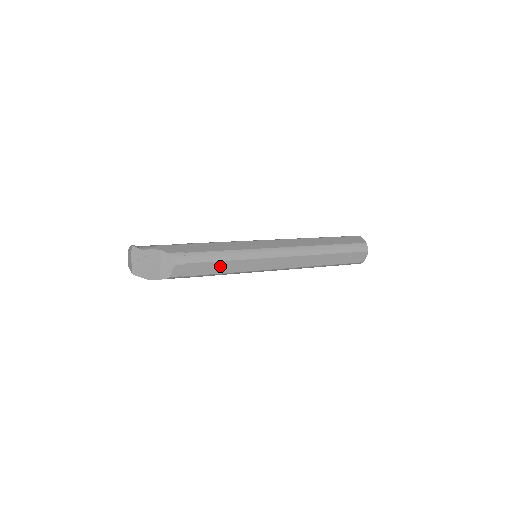
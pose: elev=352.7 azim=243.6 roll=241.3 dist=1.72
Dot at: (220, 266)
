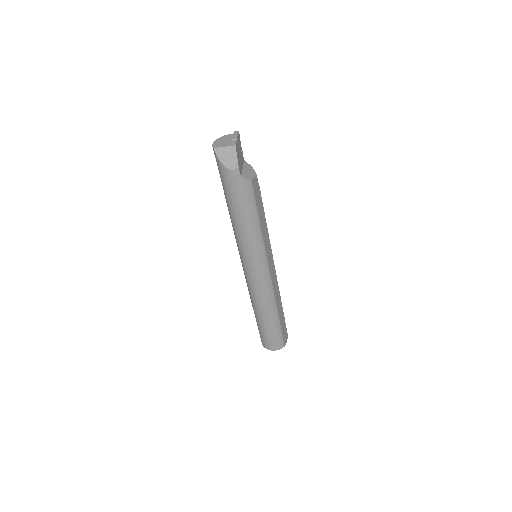
Dot at: (263, 220)
